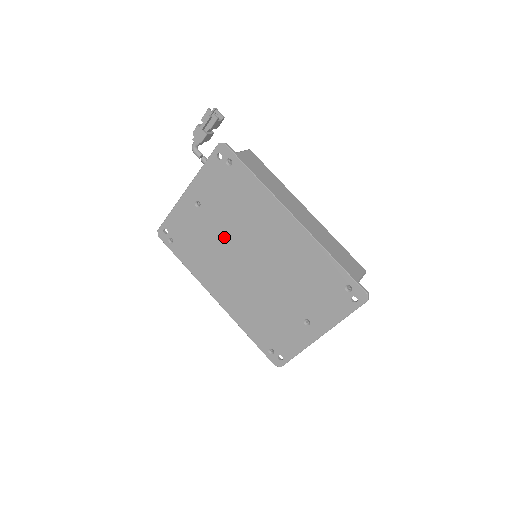
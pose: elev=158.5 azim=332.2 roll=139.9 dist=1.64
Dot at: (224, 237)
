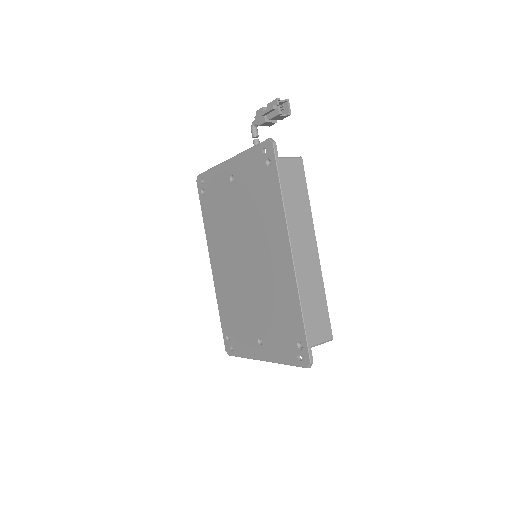
Dot at: (237, 222)
